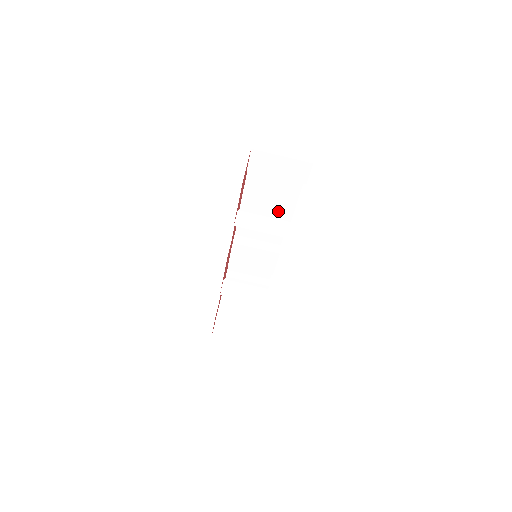
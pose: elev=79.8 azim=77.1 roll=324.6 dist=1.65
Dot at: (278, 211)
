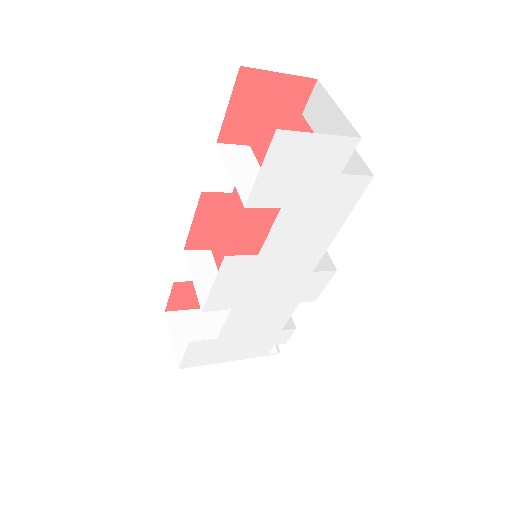
Dot at: occluded
